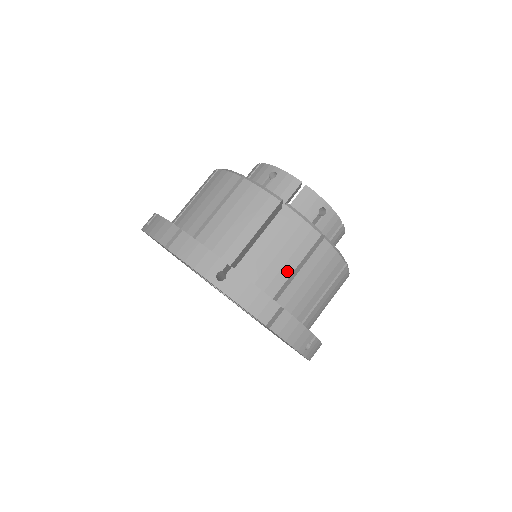
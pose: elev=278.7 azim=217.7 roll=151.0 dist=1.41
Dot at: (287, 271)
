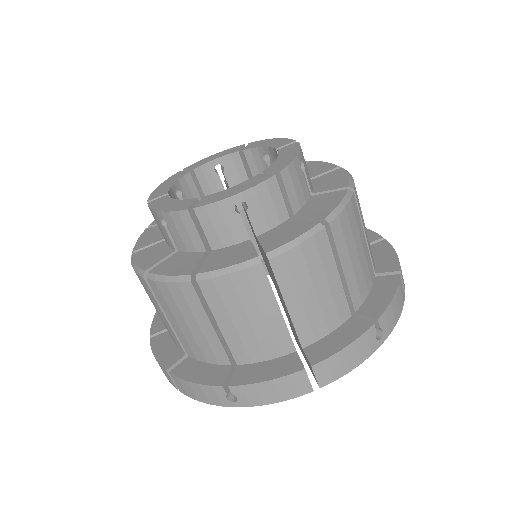
Dot at: (366, 250)
